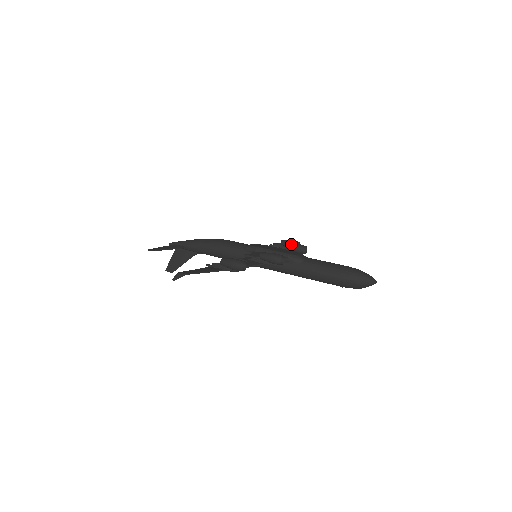
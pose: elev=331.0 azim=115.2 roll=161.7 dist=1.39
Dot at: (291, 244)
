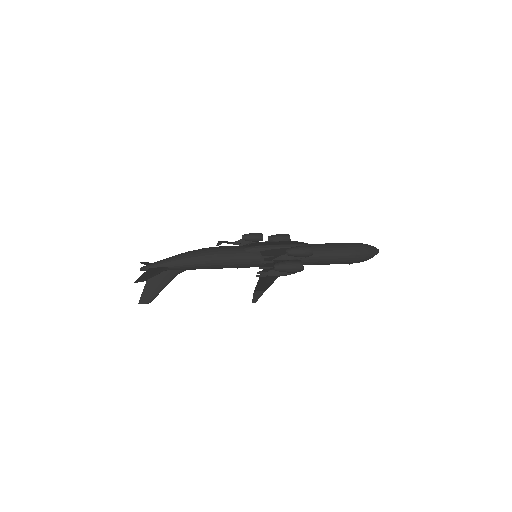
Dot at: (274, 236)
